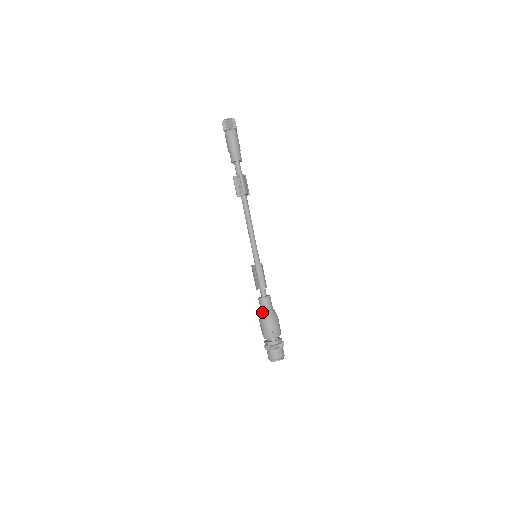
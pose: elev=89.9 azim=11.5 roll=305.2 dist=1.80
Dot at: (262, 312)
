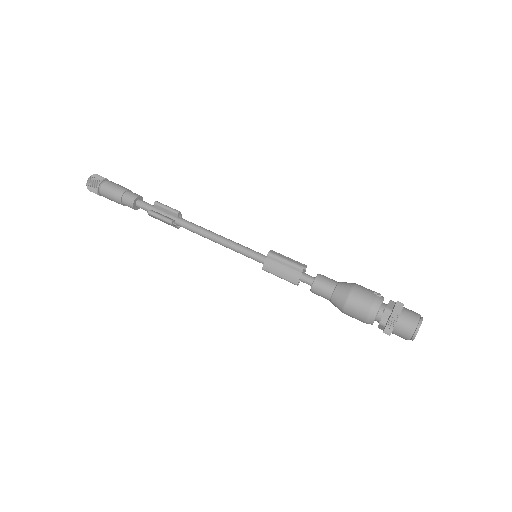
Dot at: (335, 290)
